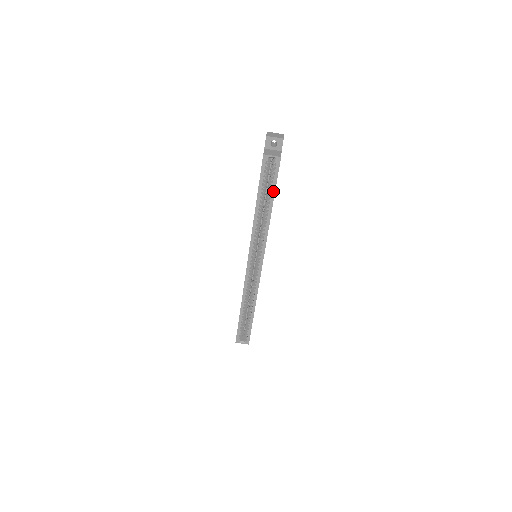
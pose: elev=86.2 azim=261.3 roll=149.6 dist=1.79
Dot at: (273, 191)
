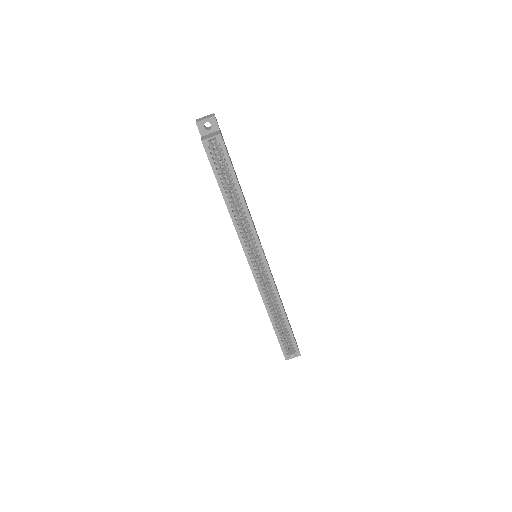
Dot at: (233, 175)
